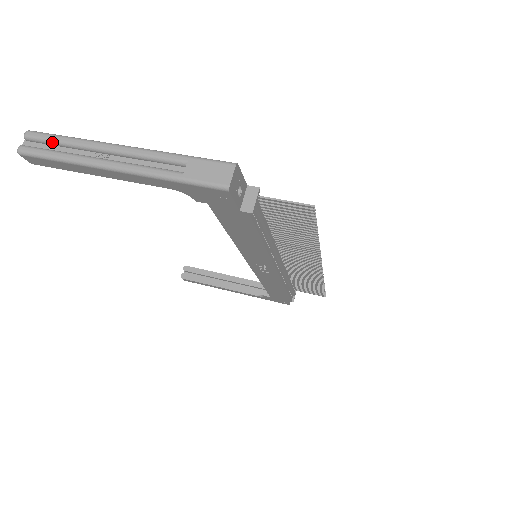
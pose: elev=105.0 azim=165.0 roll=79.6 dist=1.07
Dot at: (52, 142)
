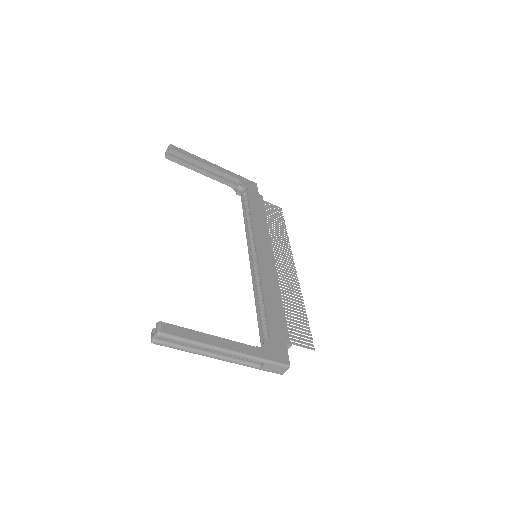
Dot at: (179, 342)
